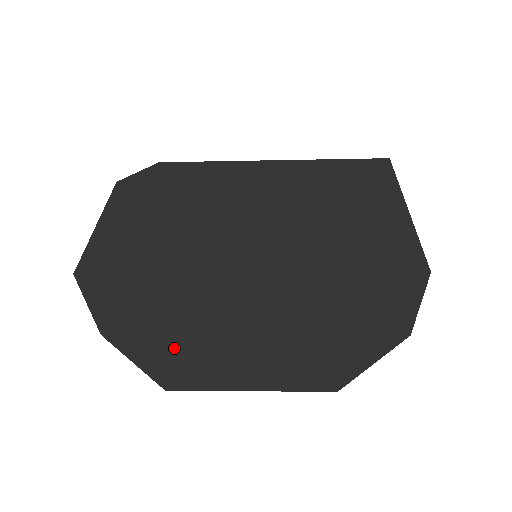
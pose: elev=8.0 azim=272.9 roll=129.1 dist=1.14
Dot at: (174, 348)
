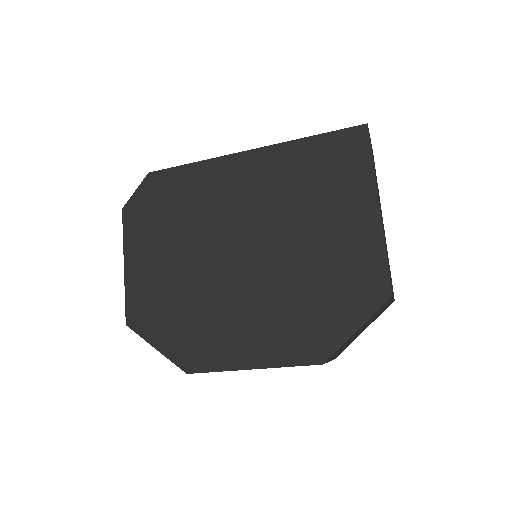
Dot at: occluded
